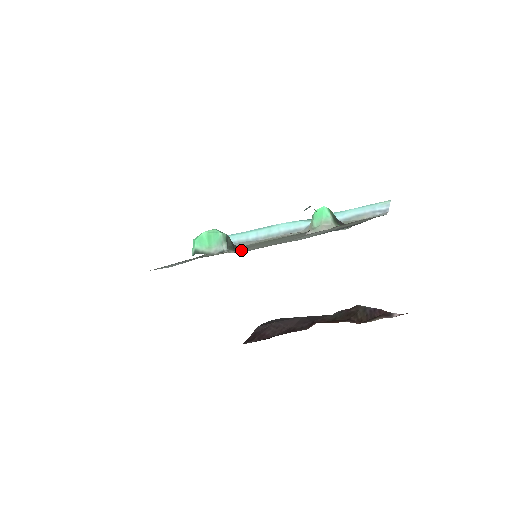
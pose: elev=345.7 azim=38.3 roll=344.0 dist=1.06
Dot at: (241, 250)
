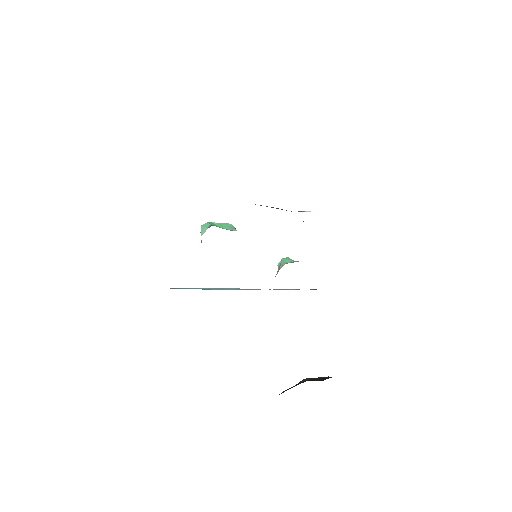
Dot at: occluded
